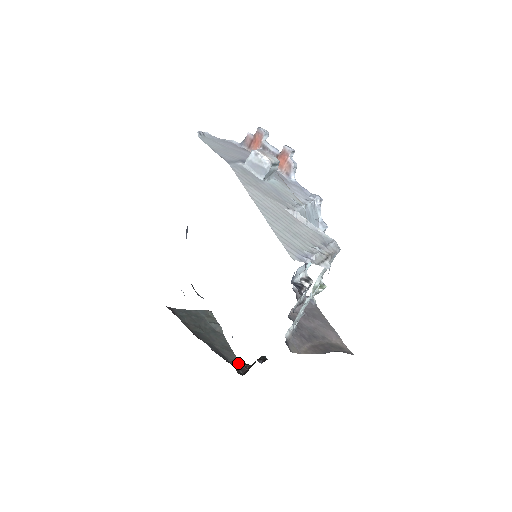
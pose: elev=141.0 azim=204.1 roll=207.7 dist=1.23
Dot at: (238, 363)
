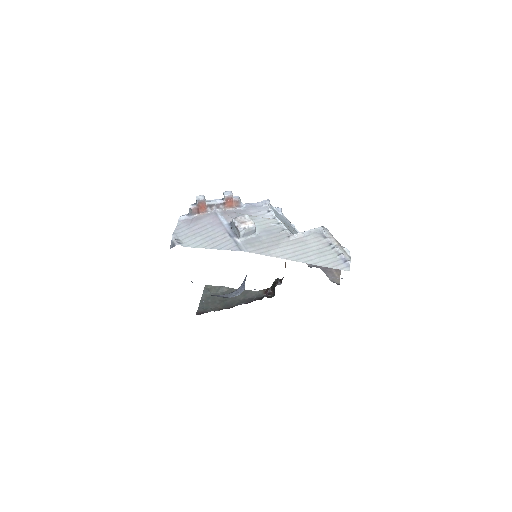
Dot at: (261, 293)
